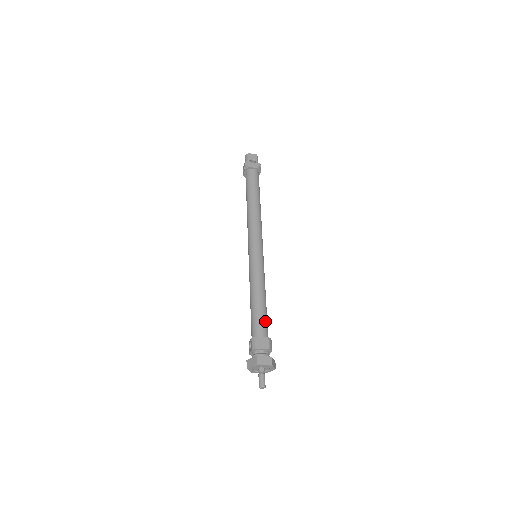
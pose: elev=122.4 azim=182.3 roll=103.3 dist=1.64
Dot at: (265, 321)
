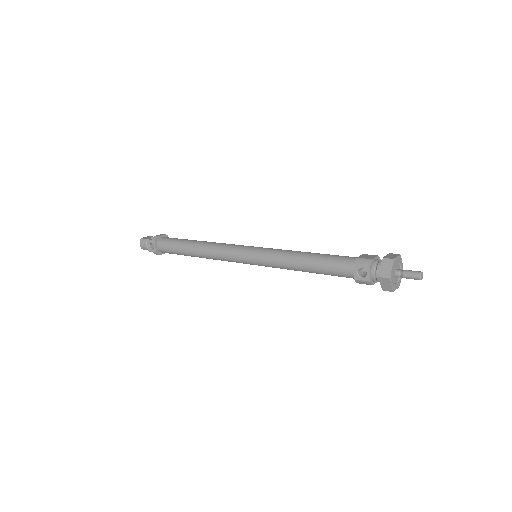
Dot at: (340, 256)
